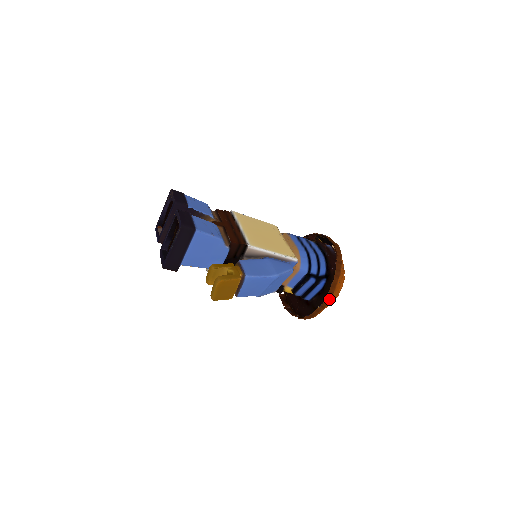
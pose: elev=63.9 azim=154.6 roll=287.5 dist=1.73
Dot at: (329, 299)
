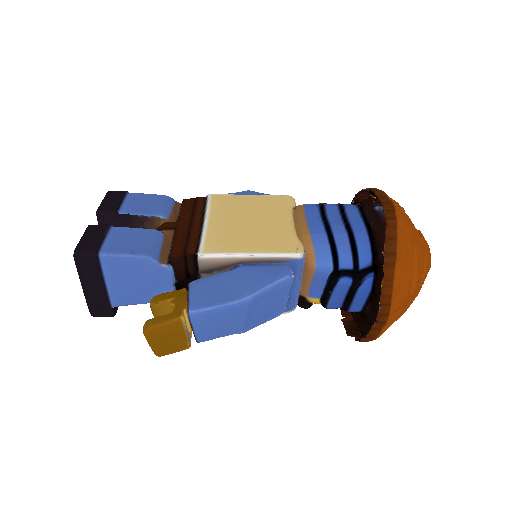
Dot at: (386, 308)
